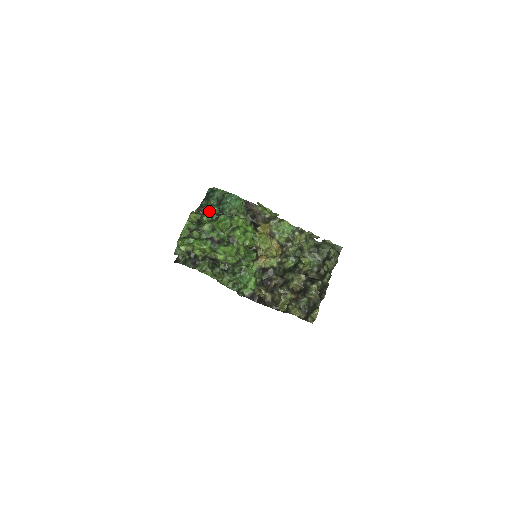
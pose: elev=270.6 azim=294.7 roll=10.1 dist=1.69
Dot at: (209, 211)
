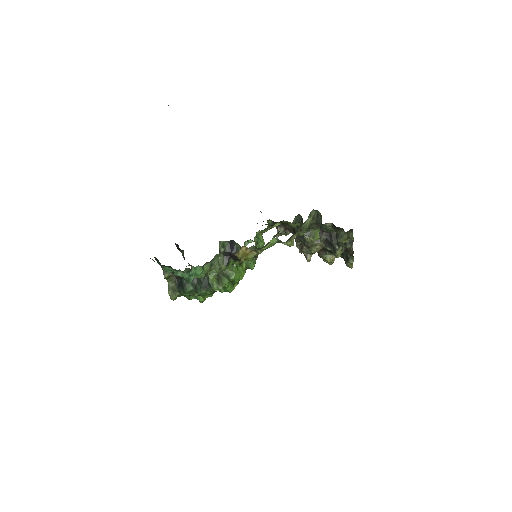
Dot at: (183, 293)
